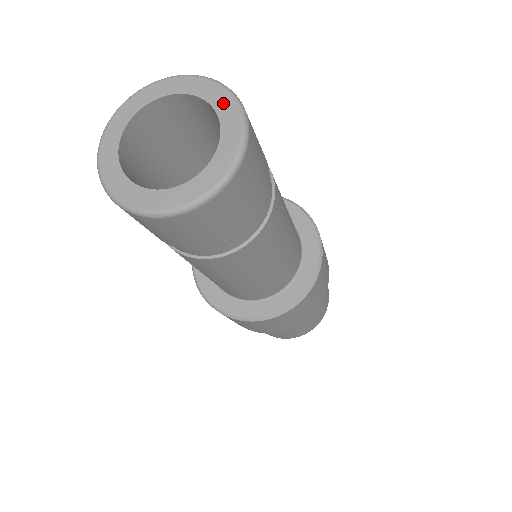
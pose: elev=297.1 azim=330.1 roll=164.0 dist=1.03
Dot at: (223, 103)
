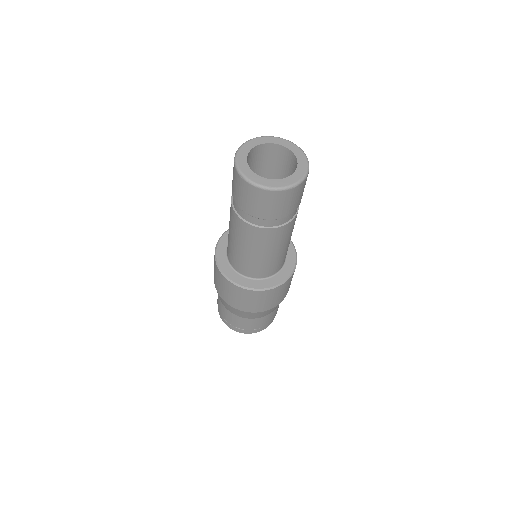
Dot at: (300, 155)
